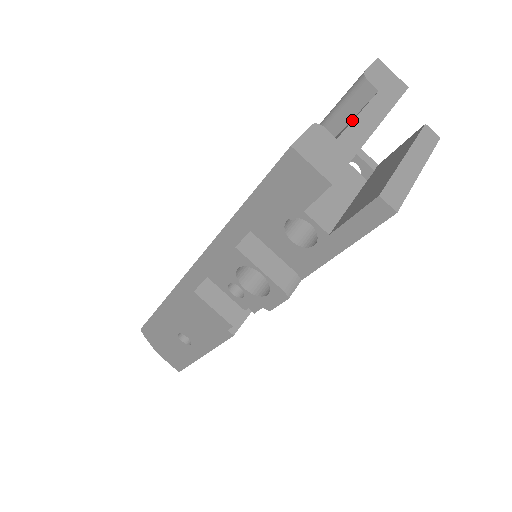
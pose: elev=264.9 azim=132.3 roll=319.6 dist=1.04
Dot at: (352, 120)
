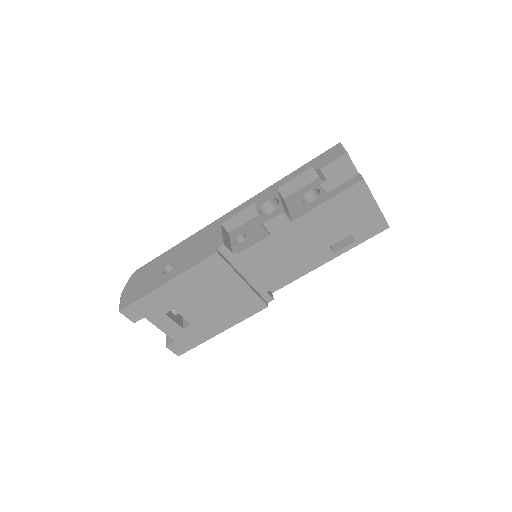
Dot at: occluded
